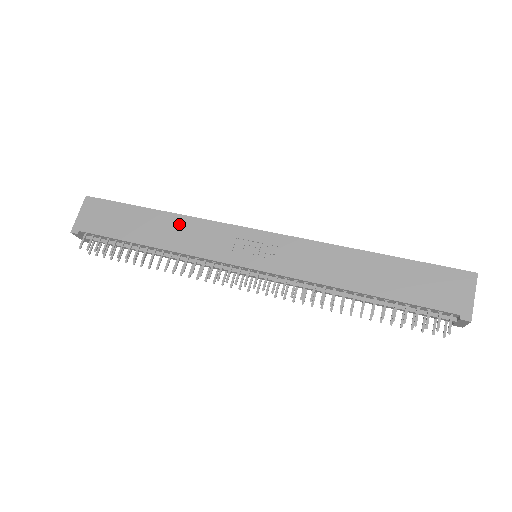
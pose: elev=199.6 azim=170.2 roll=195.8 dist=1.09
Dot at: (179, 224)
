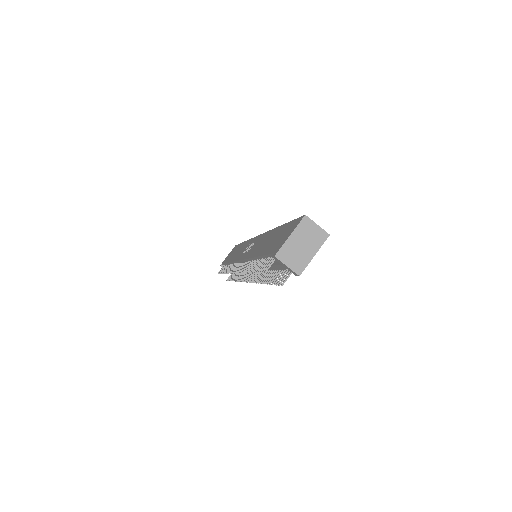
Dot at: (242, 246)
